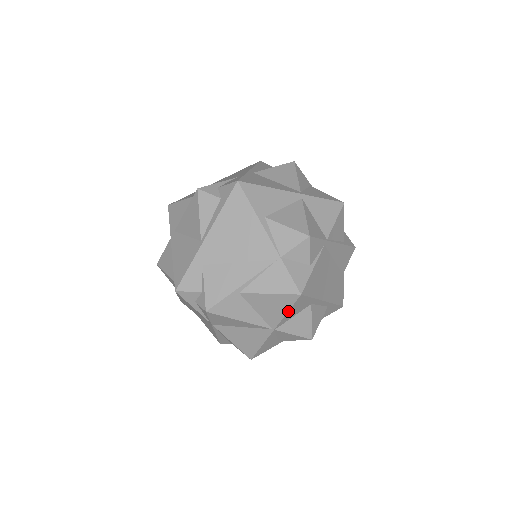
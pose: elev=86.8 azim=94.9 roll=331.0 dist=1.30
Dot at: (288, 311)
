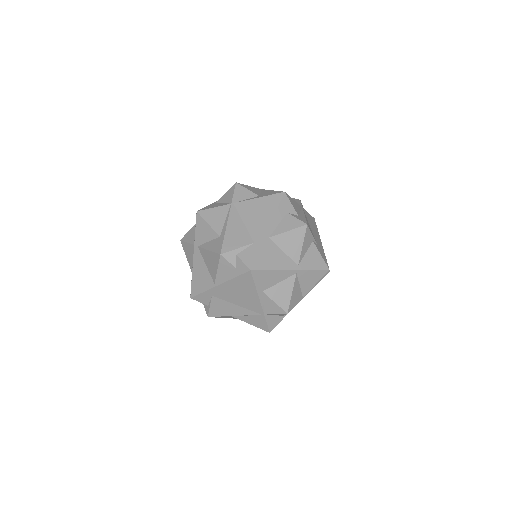
Dot at: occluded
